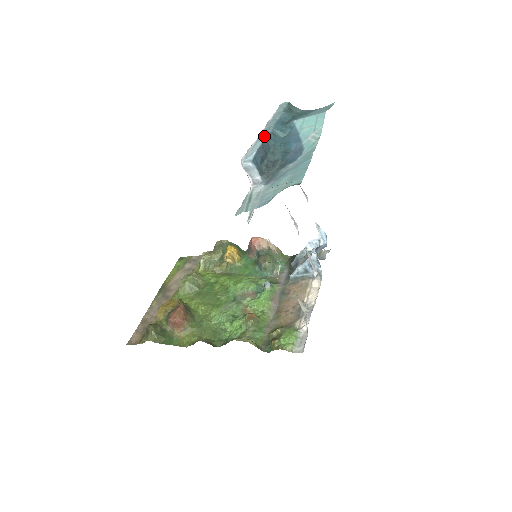
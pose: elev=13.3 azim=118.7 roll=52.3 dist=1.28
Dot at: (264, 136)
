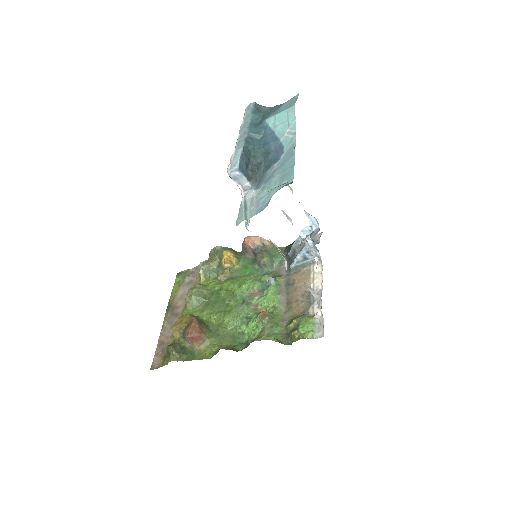
Dot at: (242, 142)
